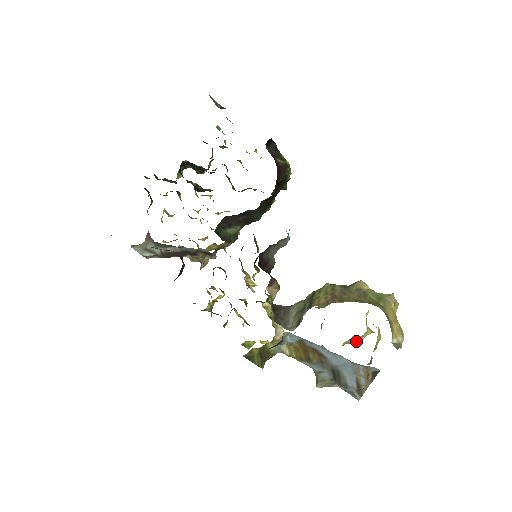
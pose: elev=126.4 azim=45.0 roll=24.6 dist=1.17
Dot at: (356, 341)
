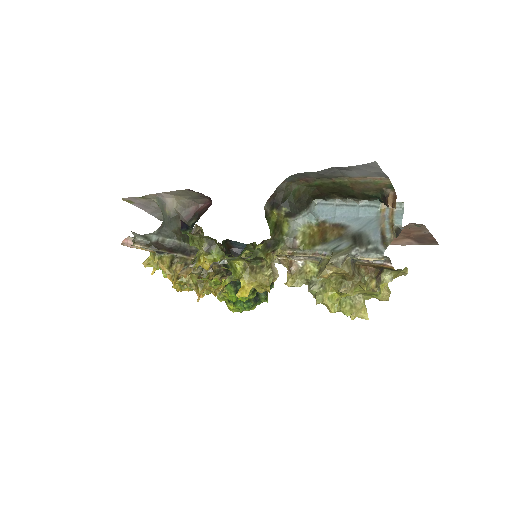
Dot at: (352, 308)
